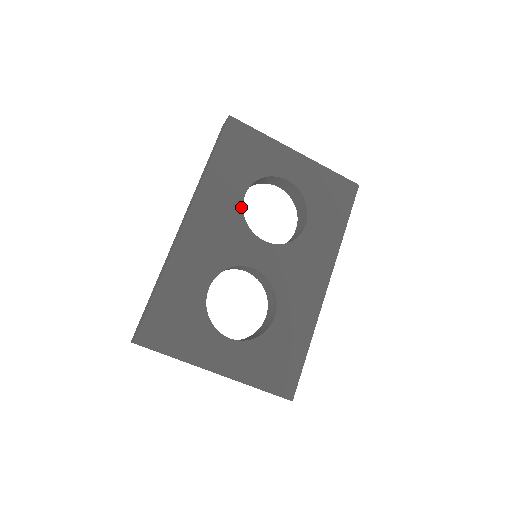
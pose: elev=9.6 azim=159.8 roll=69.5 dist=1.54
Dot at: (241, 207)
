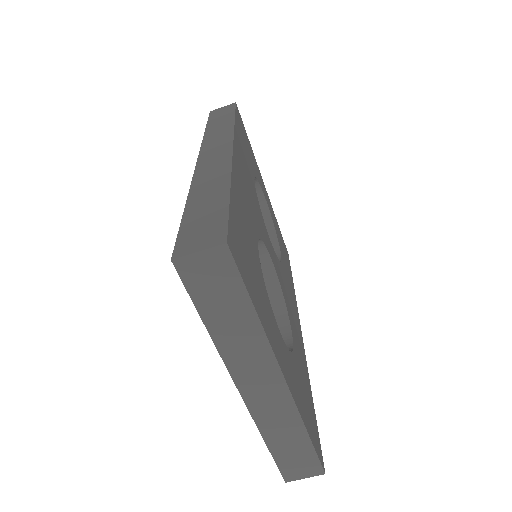
Dot at: (255, 188)
